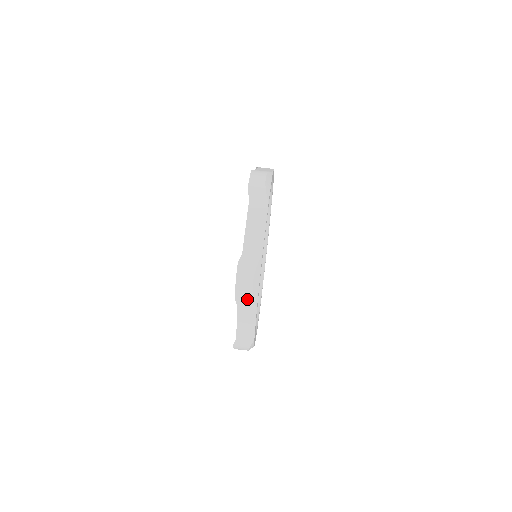
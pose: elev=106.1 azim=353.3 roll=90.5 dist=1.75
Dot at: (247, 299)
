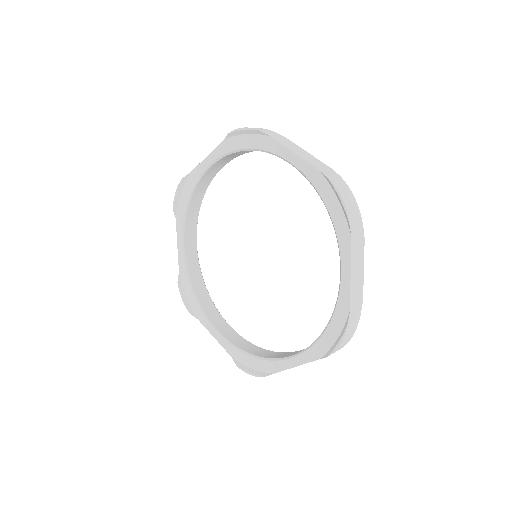
Dot at: occluded
